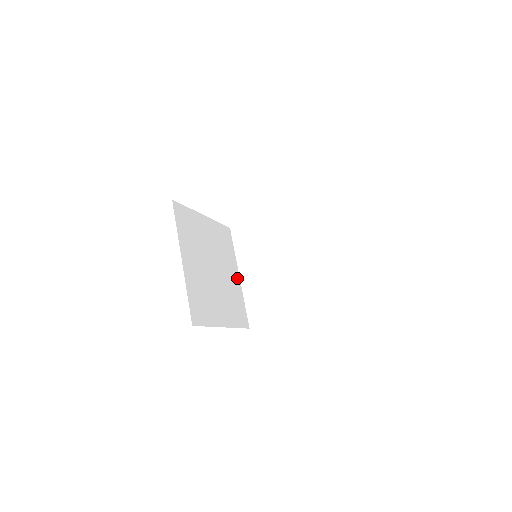
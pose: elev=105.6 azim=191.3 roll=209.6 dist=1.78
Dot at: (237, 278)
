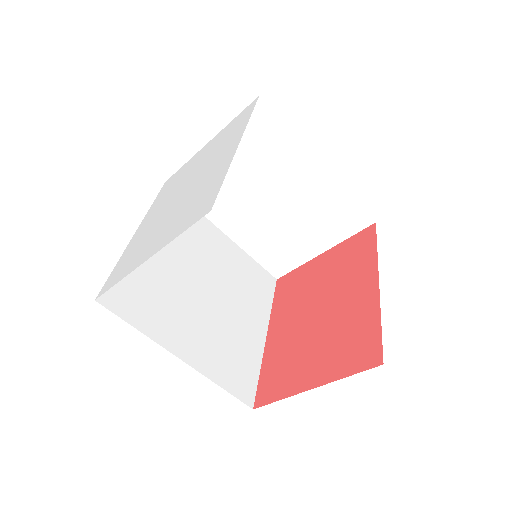
Dot at: (225, 241)
